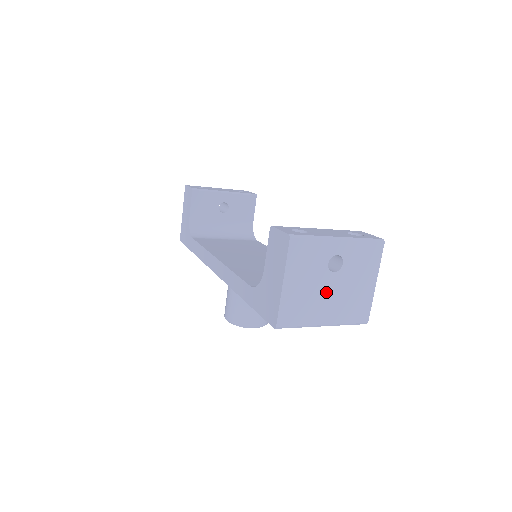
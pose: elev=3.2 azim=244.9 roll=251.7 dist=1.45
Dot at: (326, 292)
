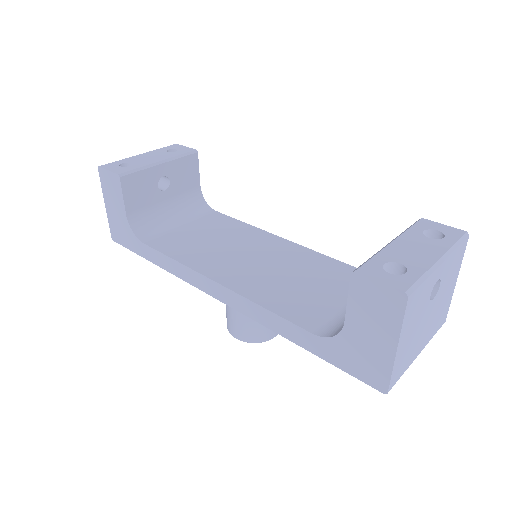
Dot at: (425, 323)
